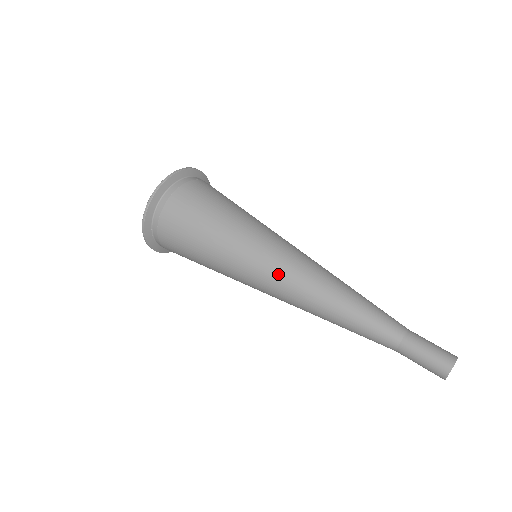
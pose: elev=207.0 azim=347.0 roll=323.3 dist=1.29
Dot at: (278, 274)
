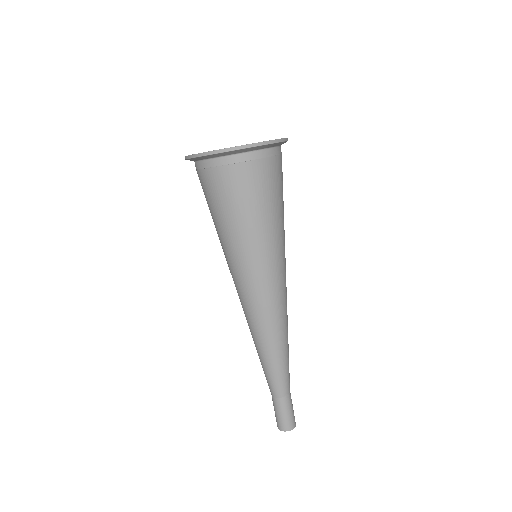
Dot at: (241, 300)
